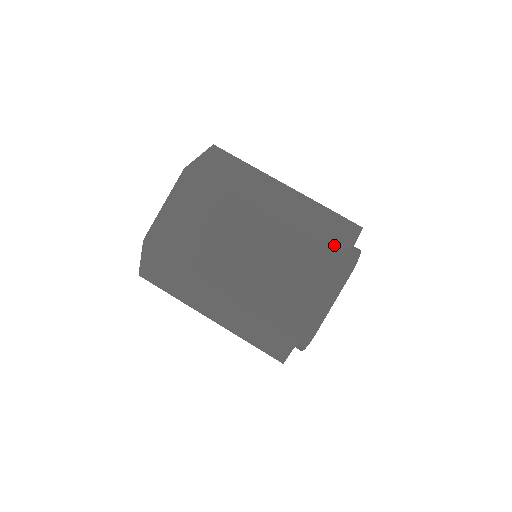
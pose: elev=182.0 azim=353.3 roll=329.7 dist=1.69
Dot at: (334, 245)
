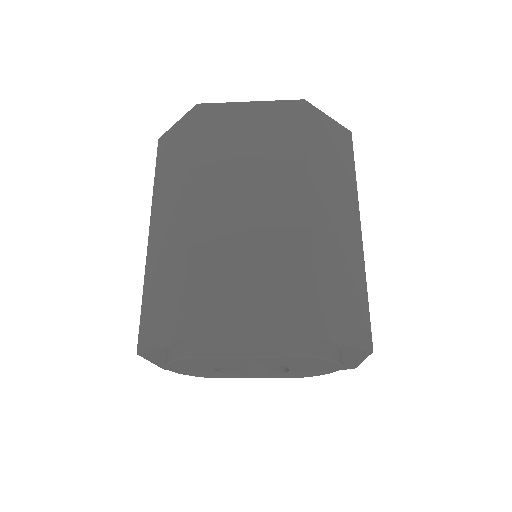
Dot at: (328, 315)
